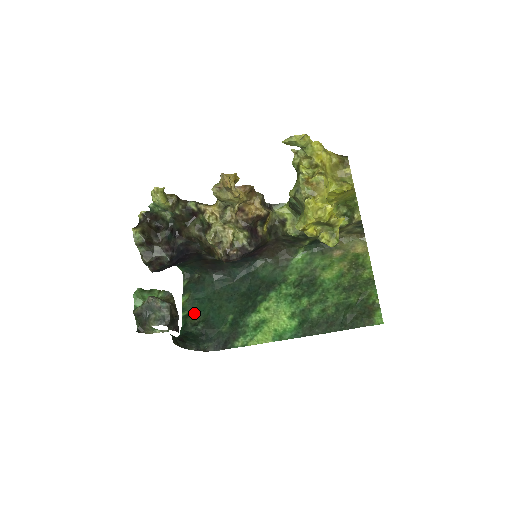
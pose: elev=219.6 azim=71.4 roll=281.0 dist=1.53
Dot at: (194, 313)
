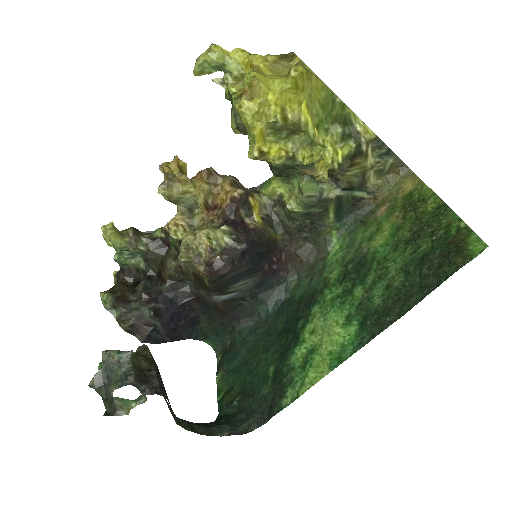
Dot at: (230, 389)
